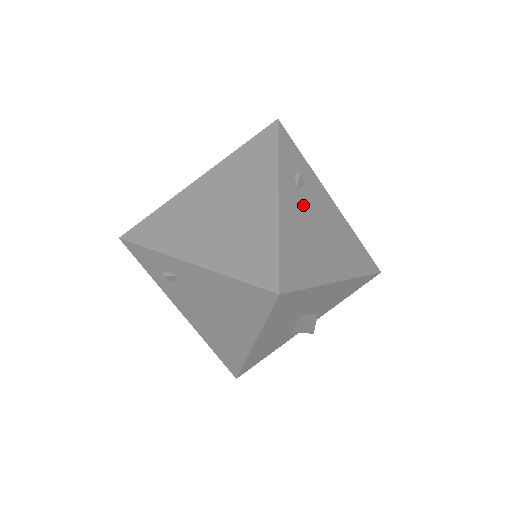
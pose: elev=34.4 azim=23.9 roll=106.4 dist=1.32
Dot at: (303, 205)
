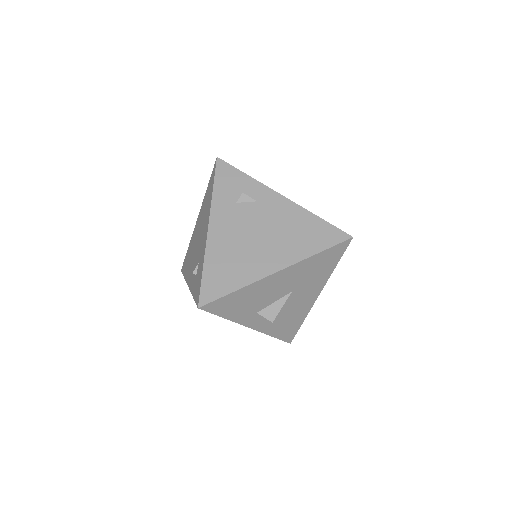
Dot at: occluded
